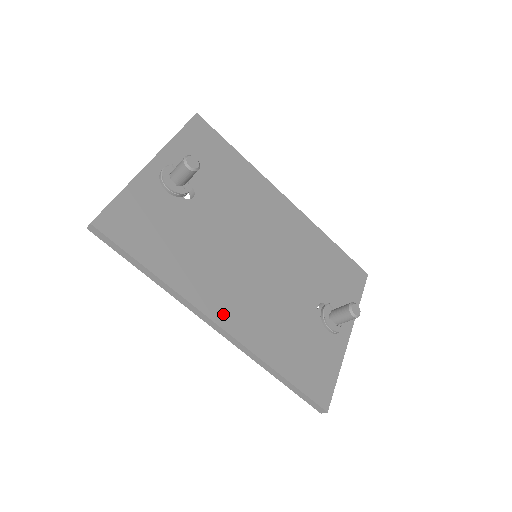
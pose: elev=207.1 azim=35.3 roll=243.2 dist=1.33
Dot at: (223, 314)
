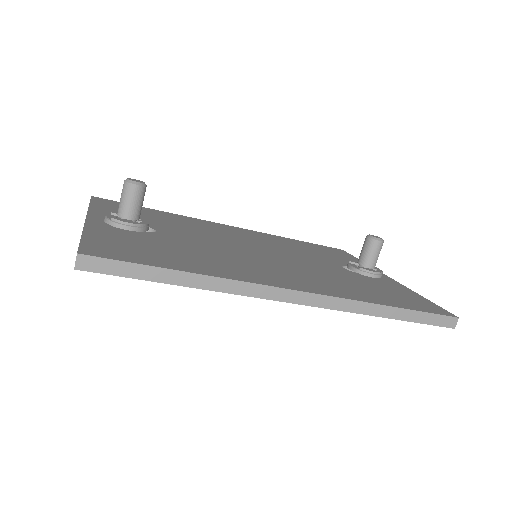
Dot at: (290, 284)
